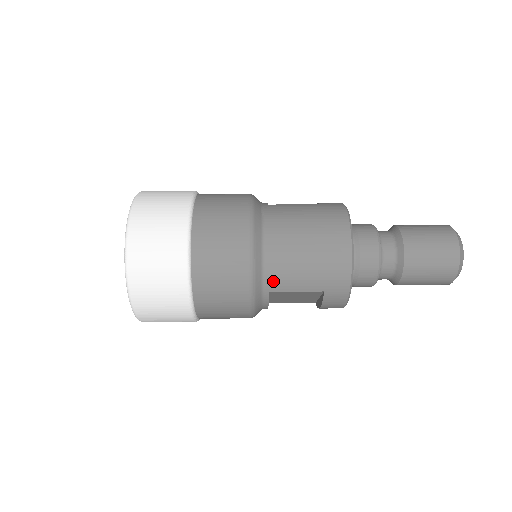
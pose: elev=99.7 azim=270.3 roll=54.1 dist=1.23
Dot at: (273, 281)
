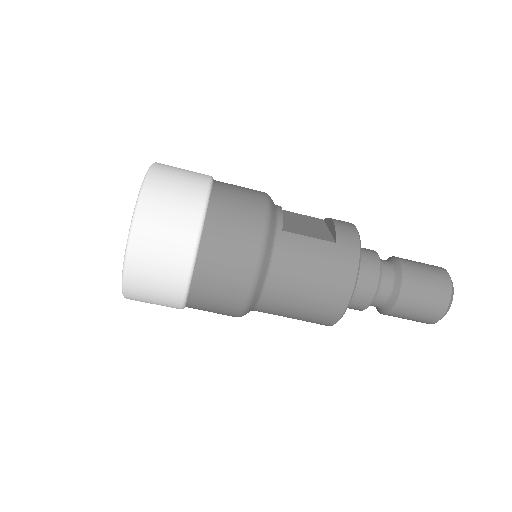
Dot at: (264, 310)
